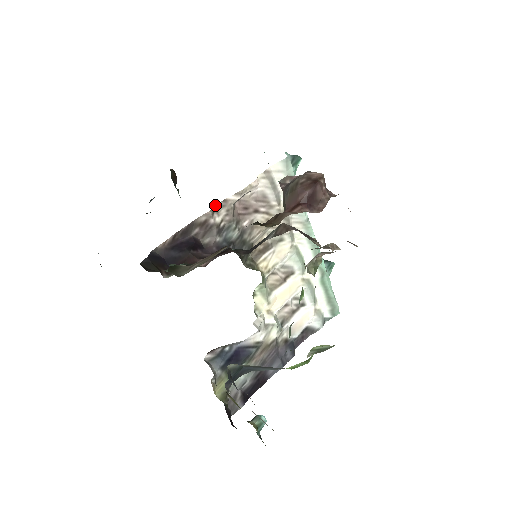
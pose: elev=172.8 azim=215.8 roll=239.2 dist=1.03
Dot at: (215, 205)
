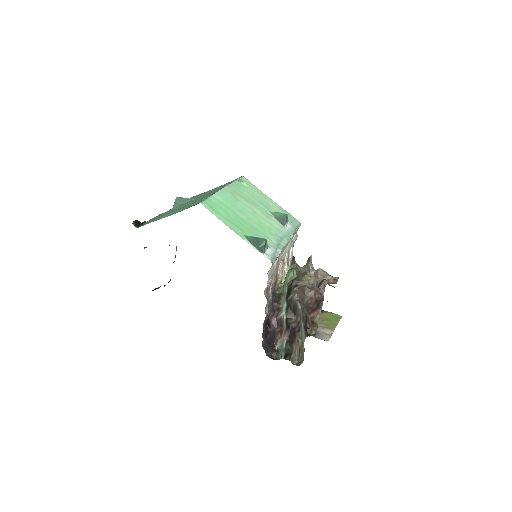
Dot at: occluded
